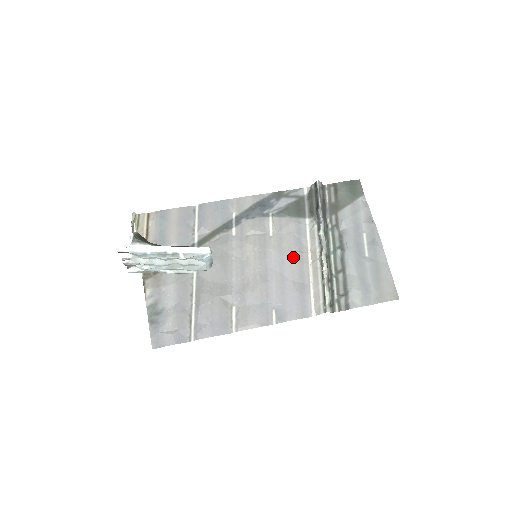
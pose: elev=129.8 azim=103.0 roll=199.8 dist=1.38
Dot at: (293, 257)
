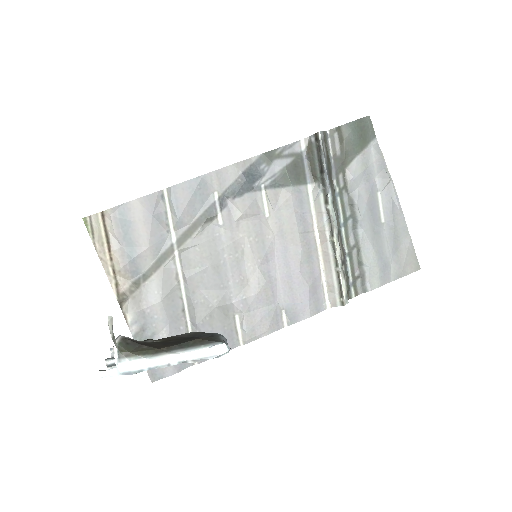
Dot at: (298, 241)
